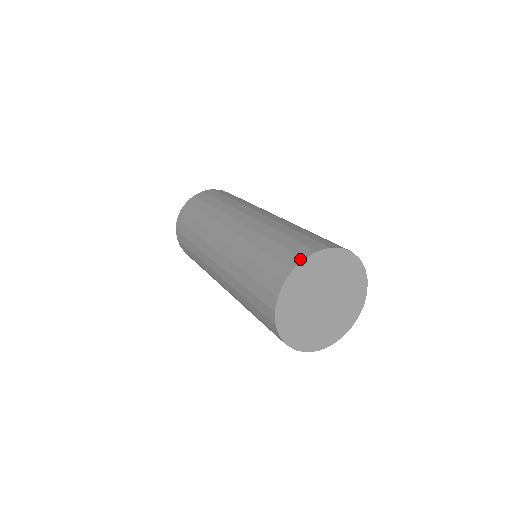
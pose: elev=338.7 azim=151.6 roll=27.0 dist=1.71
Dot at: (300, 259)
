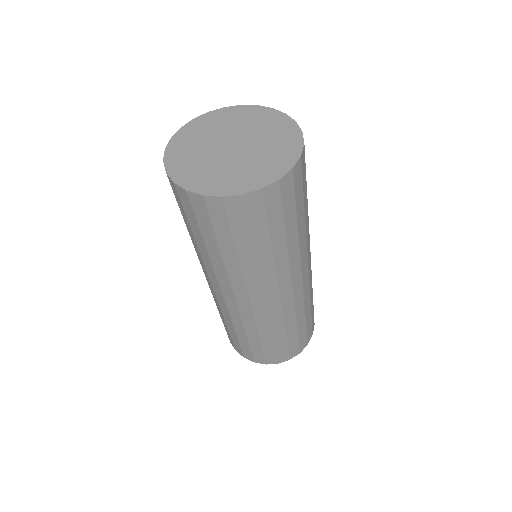
Dot at: (170, 143)
